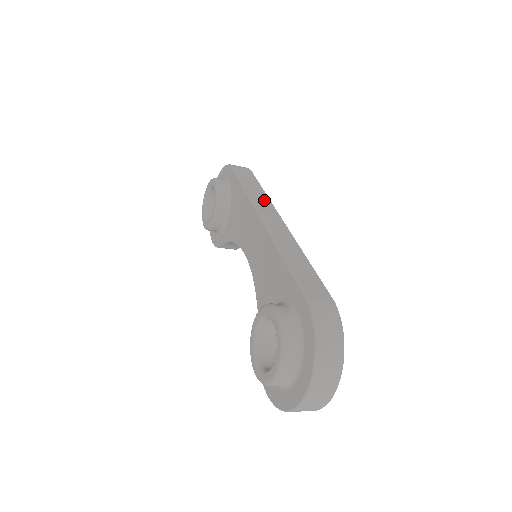
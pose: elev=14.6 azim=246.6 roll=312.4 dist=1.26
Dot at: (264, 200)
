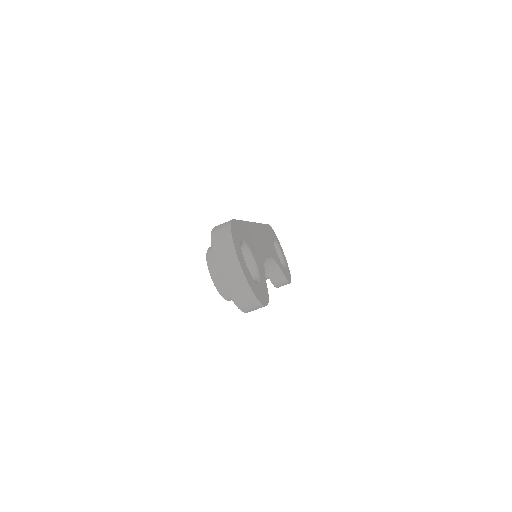
Dot at: occluded
